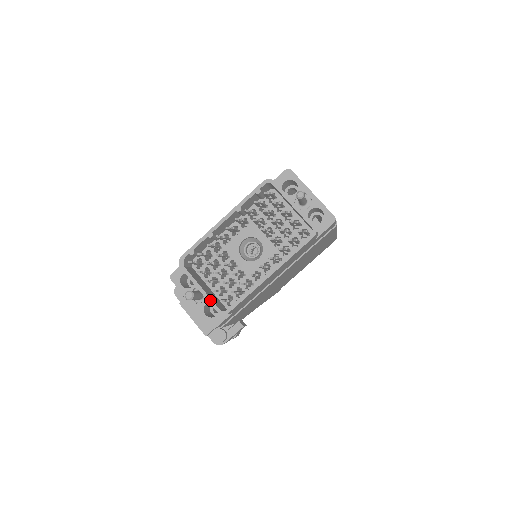
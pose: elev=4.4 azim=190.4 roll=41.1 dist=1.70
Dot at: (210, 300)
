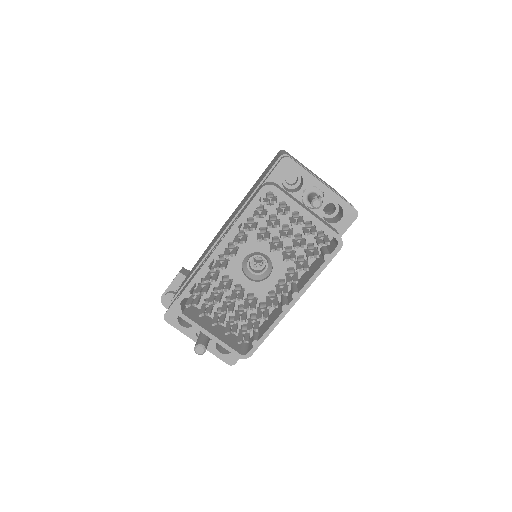
Dot at: (225, 346)
